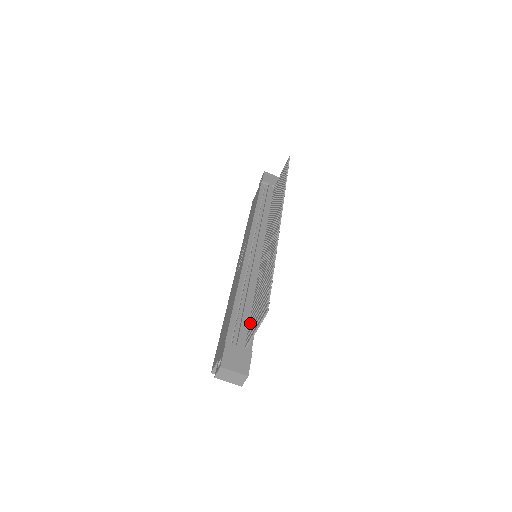
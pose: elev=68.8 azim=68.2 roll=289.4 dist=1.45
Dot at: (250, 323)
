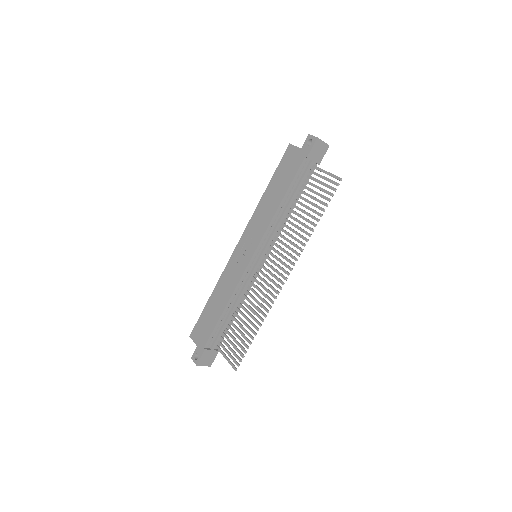
Dot at: (225, 331)
